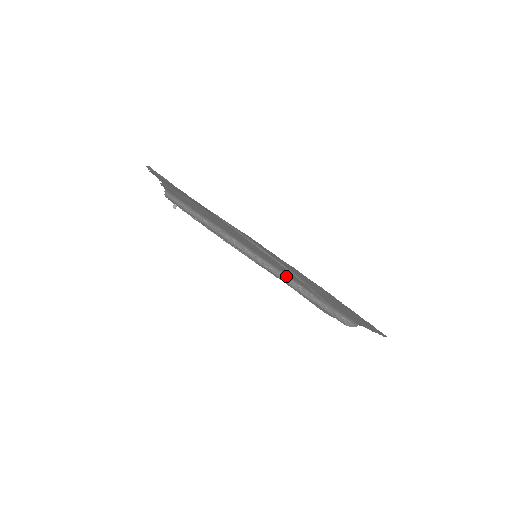
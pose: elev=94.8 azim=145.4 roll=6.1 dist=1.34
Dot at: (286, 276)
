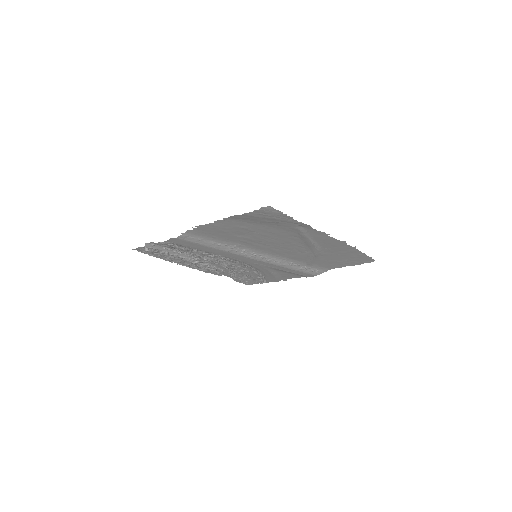
Dot at: (283, 260)
